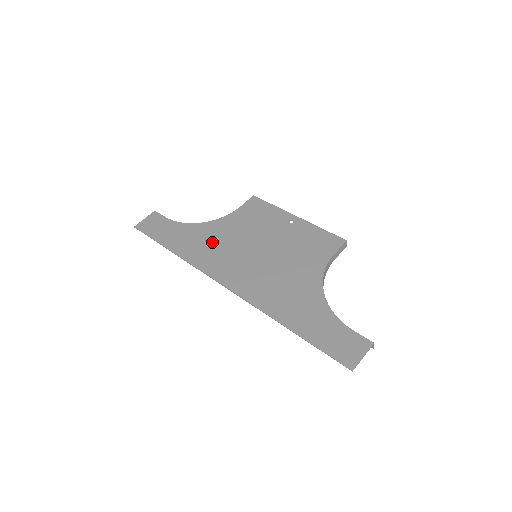
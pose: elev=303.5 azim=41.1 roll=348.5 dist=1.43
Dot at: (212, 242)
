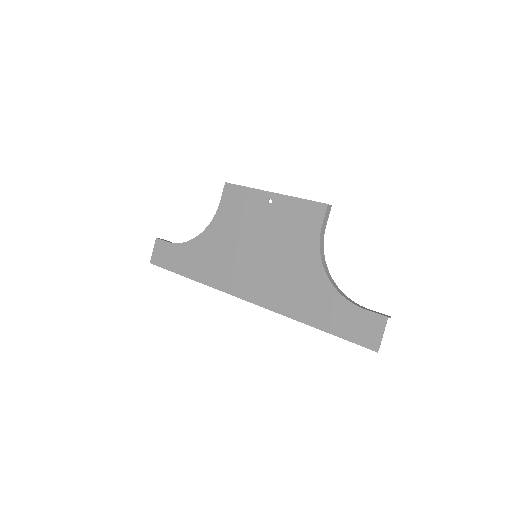
Dot at: (215, 255)
